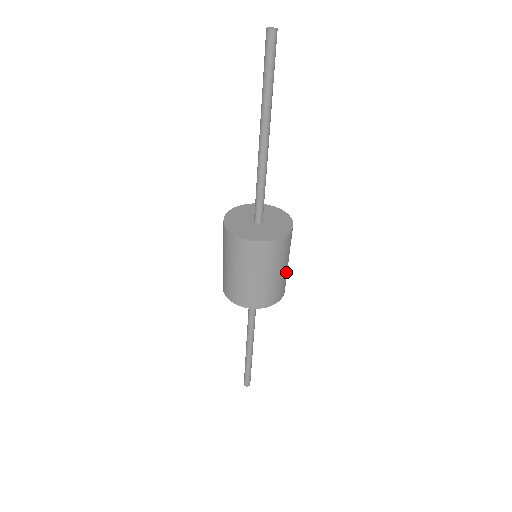
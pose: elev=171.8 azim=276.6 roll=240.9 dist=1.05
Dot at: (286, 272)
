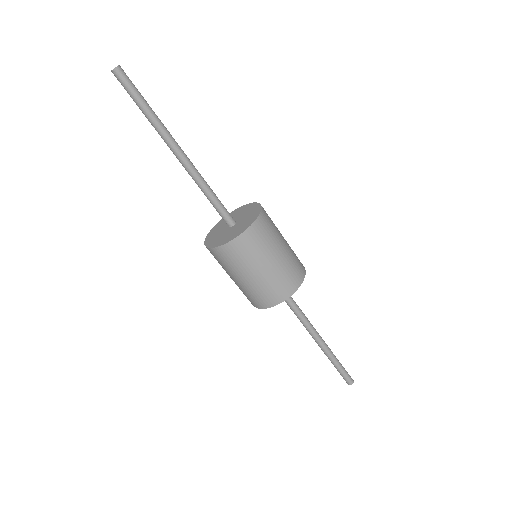
Dot at: (285, 260)
